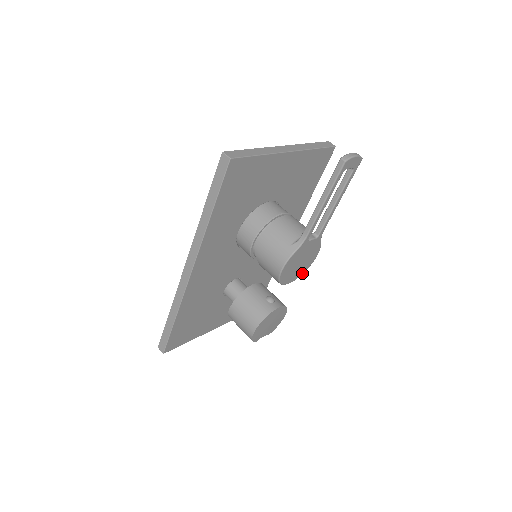
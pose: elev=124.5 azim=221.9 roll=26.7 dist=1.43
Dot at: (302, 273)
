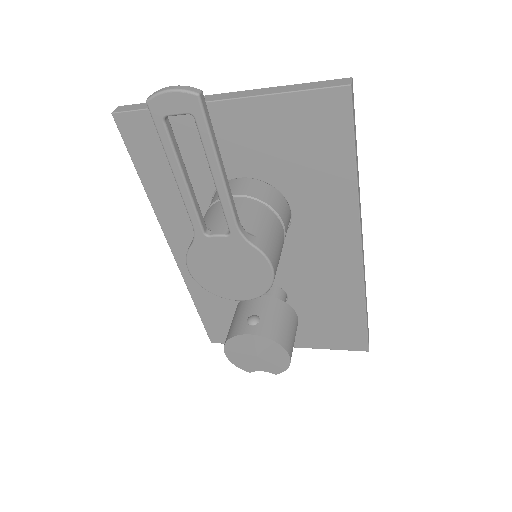
Dot at: (260, 293)
